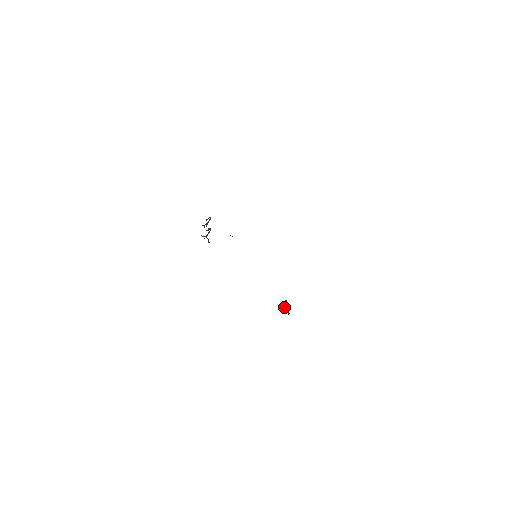
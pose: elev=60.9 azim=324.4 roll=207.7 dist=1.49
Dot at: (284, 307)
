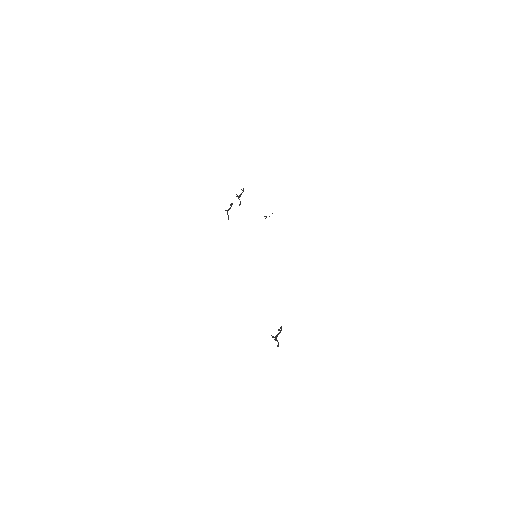
Dot at: occluded
